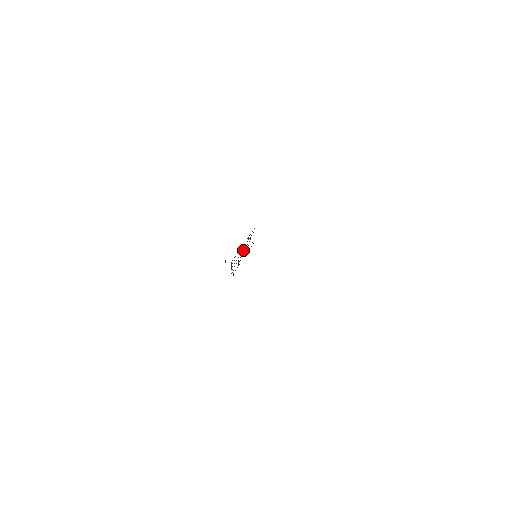
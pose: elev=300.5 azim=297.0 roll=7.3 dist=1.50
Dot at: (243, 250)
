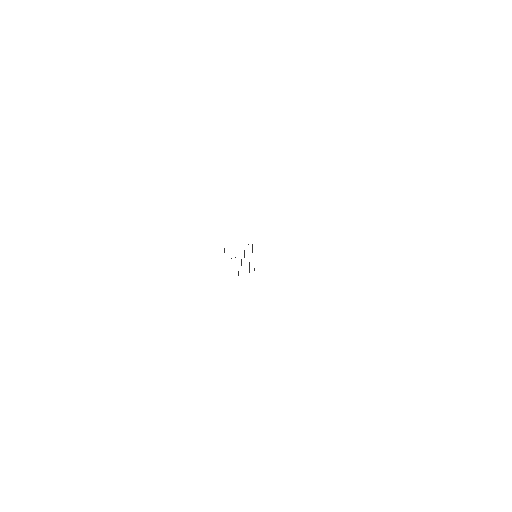
Dot at: (244, 255)
